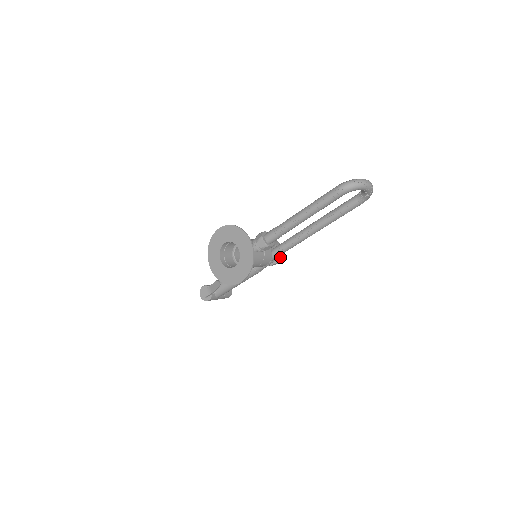
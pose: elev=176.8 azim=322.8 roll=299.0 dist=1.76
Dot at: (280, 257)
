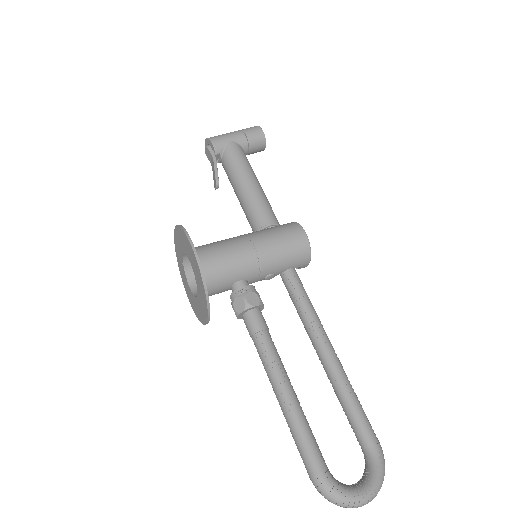
Dot at: (296, 267)
